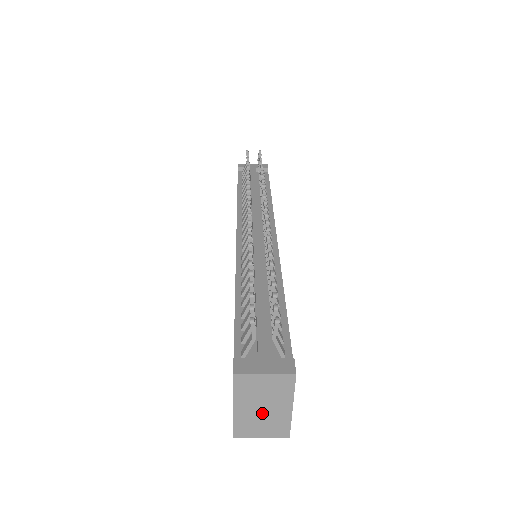
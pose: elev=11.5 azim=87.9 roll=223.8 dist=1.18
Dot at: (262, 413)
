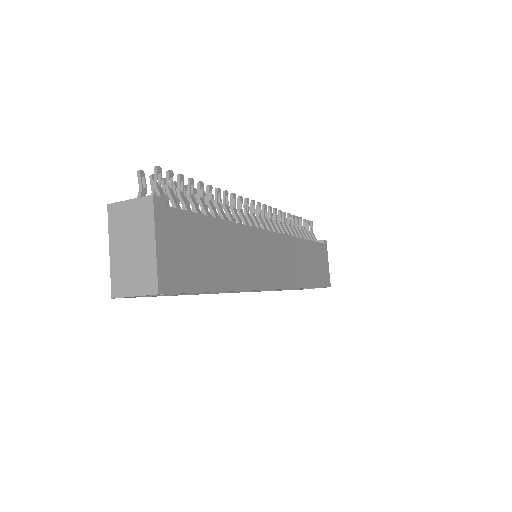
Dot at: (132, 256)
